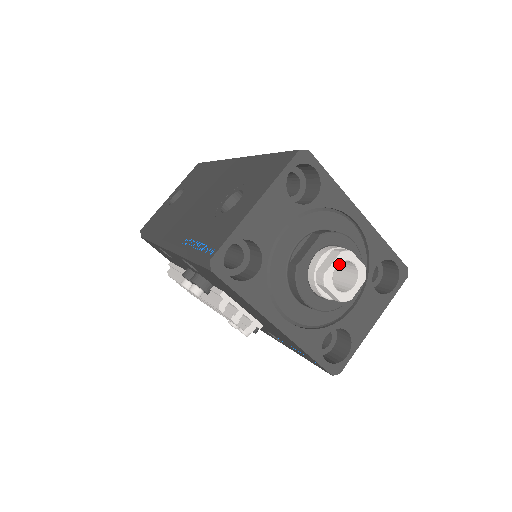
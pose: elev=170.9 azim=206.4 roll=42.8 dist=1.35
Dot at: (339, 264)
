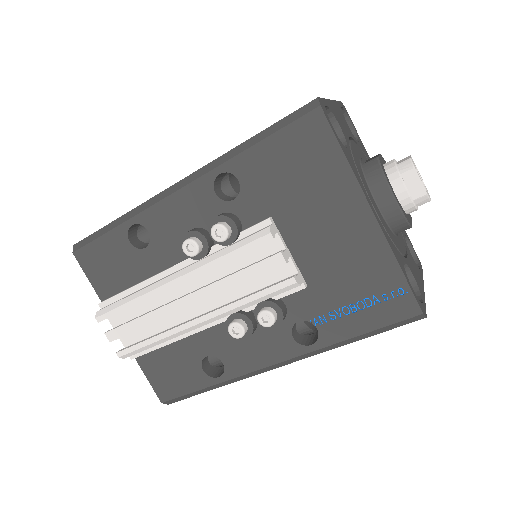
Dot at: occluded
